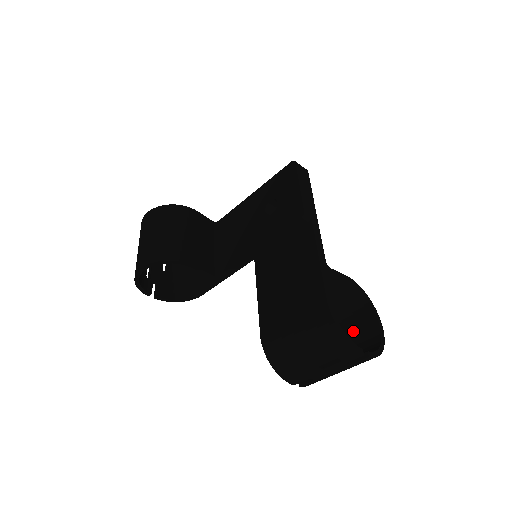
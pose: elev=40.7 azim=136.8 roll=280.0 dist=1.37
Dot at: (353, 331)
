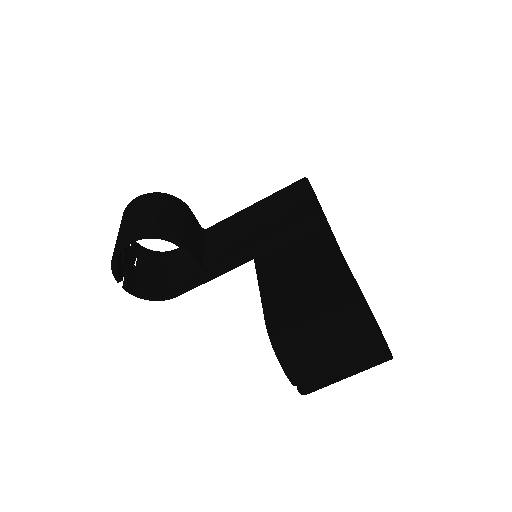
Dot at: occluded
